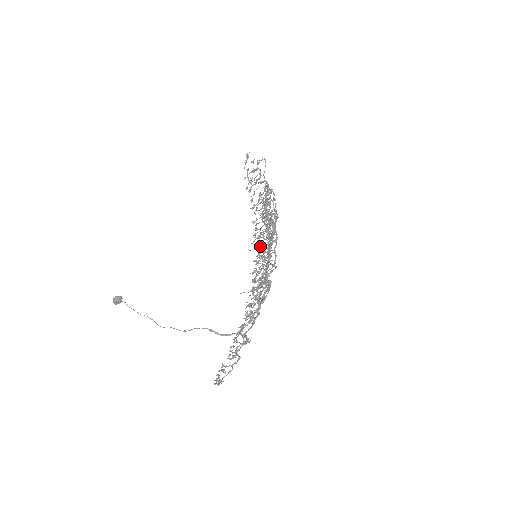
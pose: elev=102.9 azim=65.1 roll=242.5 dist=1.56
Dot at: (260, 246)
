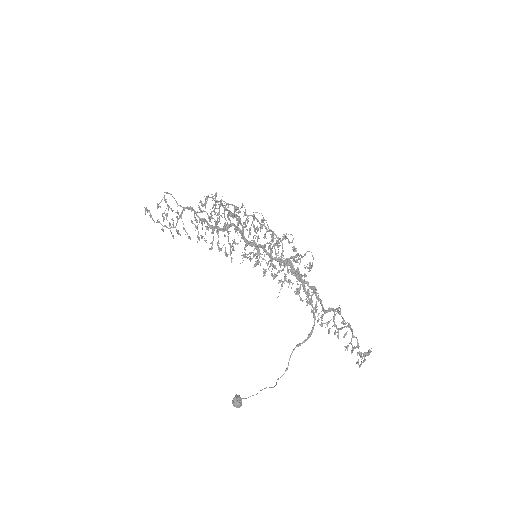
Dot at: (244, 252)
